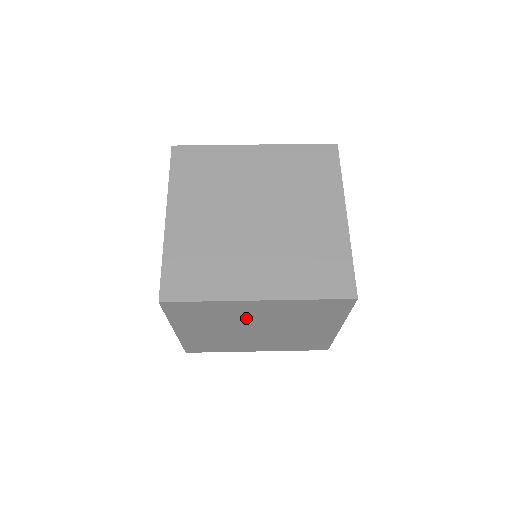
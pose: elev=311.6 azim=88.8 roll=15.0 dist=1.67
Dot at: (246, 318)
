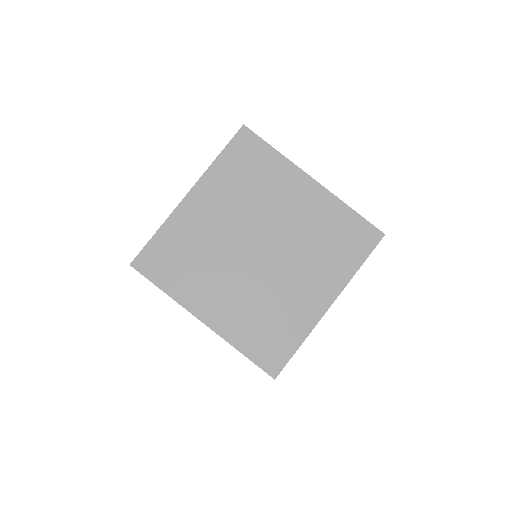
Dot at: occluded
